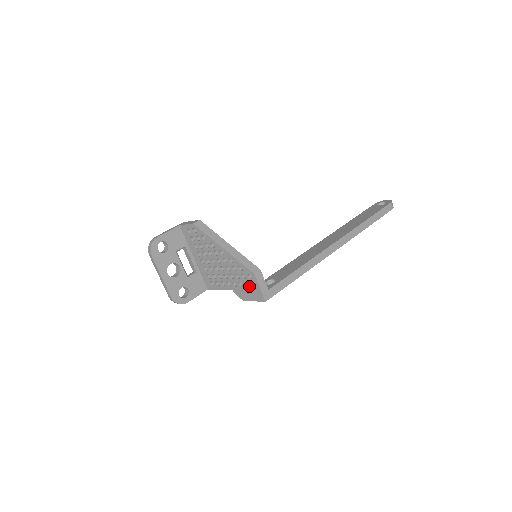
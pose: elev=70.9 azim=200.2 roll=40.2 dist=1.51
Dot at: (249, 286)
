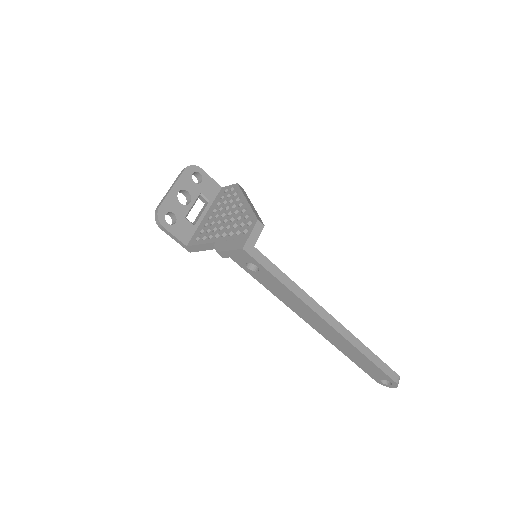
Dot at: (239, 234)
